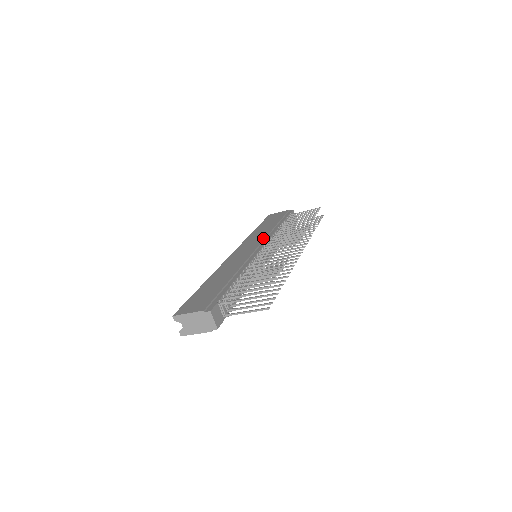
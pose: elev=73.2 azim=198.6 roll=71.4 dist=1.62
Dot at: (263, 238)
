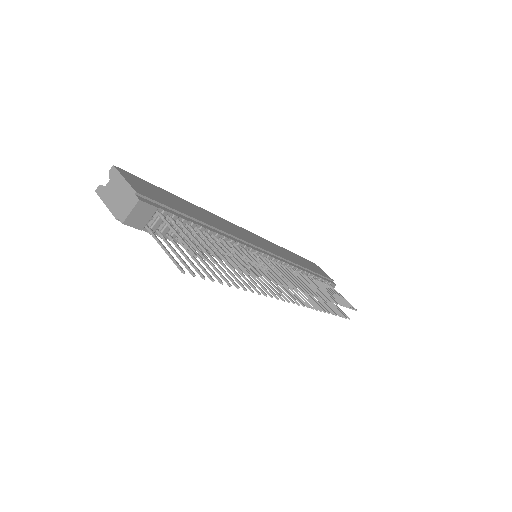
Dot at: (282, 256)
